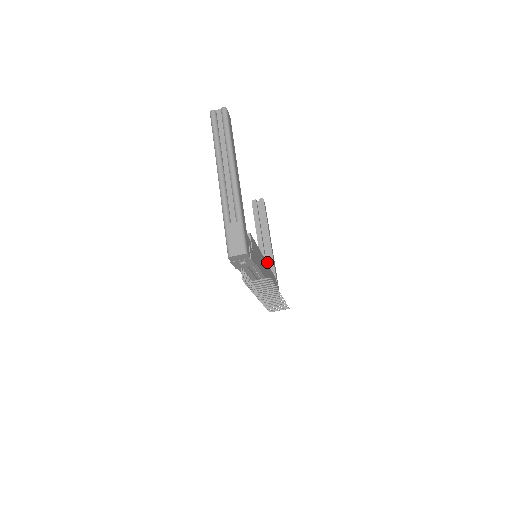
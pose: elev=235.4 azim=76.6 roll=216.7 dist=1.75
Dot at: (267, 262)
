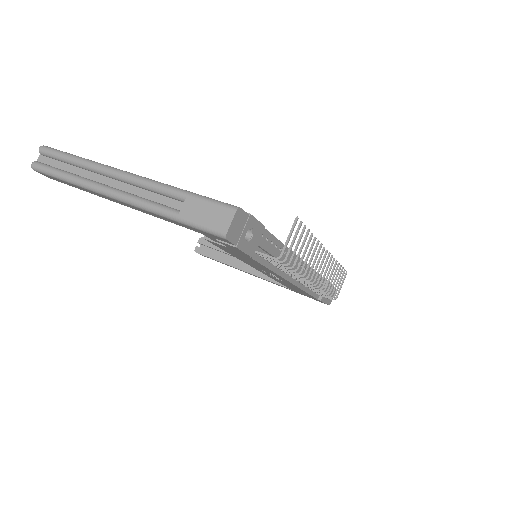
Dot at: occluded
